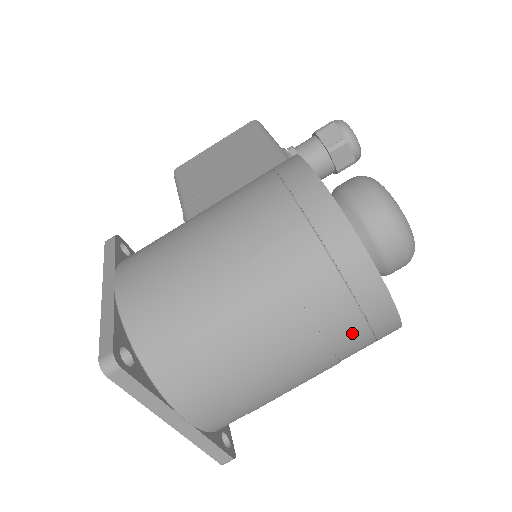
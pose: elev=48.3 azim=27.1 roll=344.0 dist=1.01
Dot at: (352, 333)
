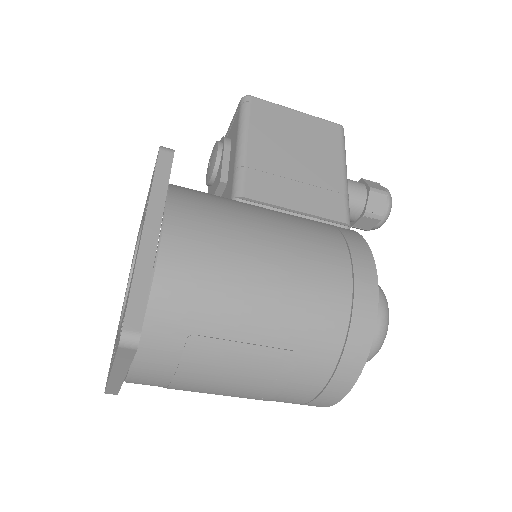
Dot at: (290, 402)
